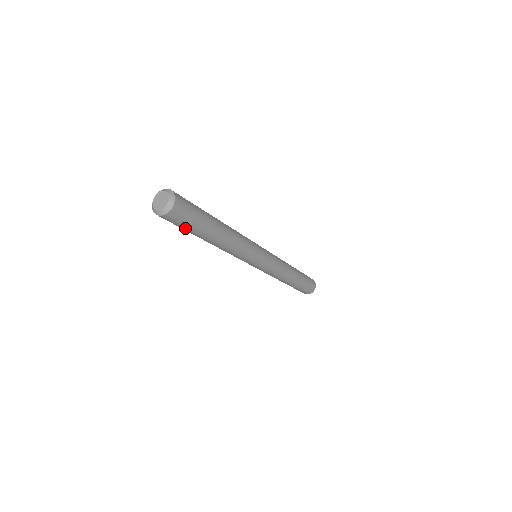
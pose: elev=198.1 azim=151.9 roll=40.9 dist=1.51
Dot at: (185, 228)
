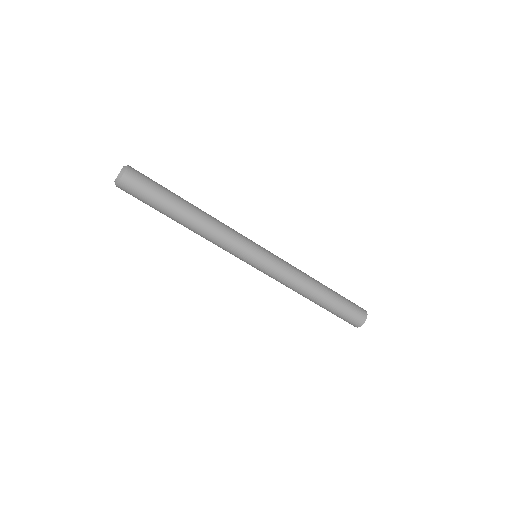
Dot at: (145, 203)
